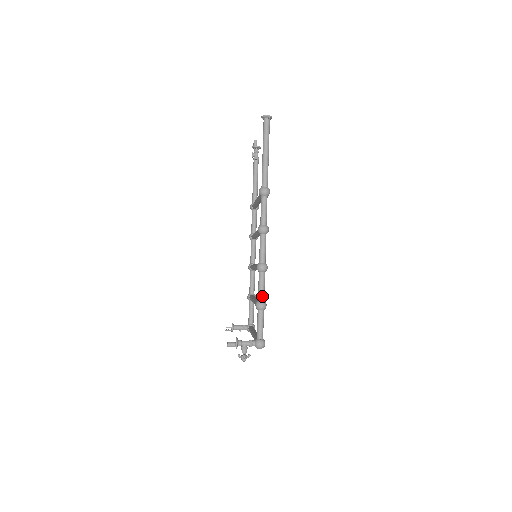
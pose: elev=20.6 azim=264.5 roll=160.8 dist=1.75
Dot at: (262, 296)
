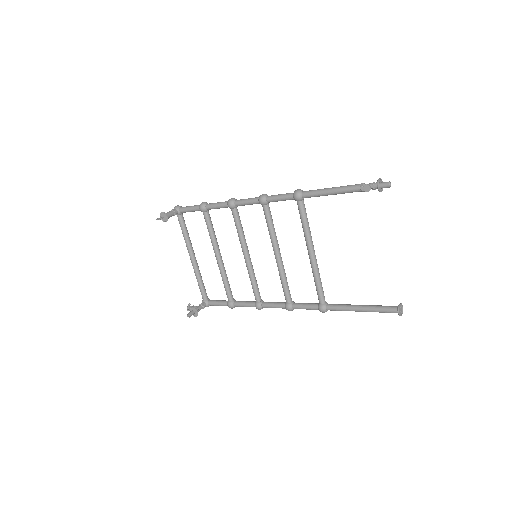
Dot at: (240, 306)
